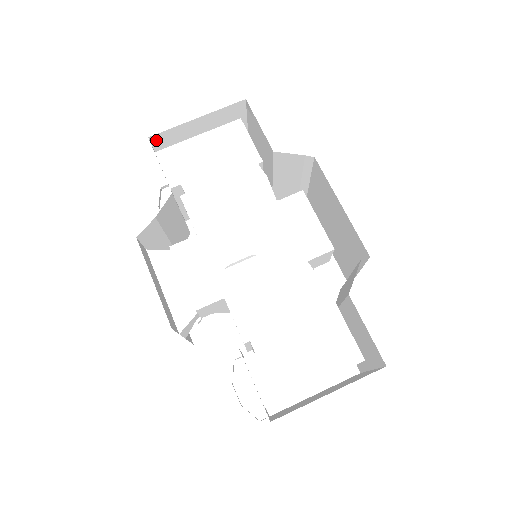
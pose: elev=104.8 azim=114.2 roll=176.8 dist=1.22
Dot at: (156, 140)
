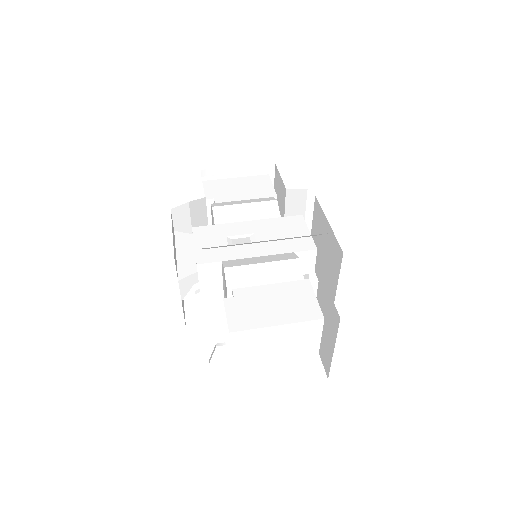
Dot at: (206, 175)
